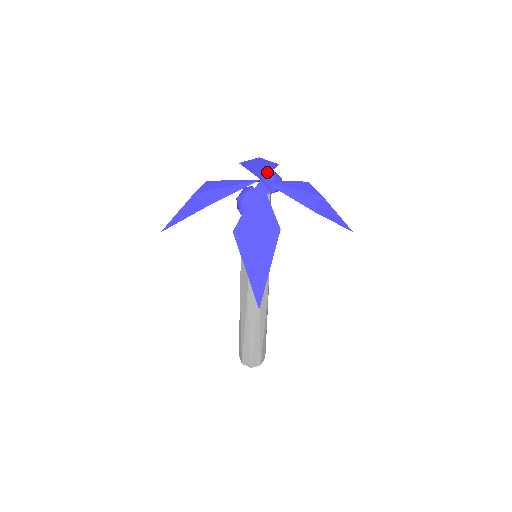
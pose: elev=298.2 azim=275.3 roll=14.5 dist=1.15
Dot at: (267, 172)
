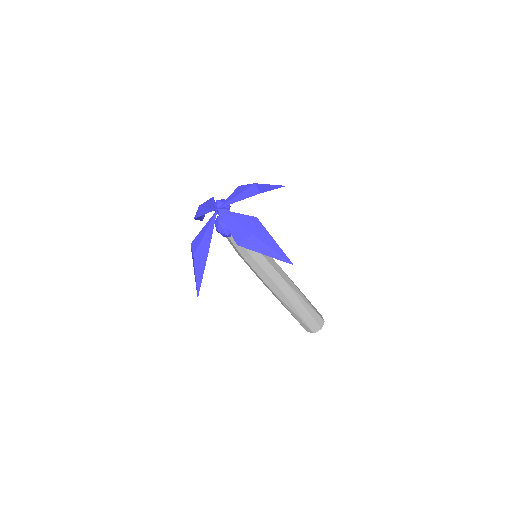
Dot at: (215, 204)
